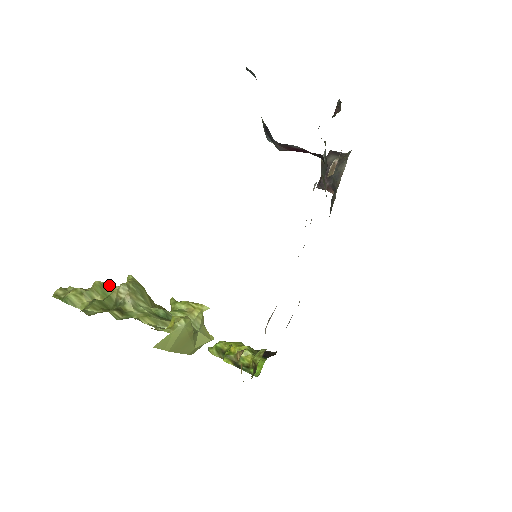
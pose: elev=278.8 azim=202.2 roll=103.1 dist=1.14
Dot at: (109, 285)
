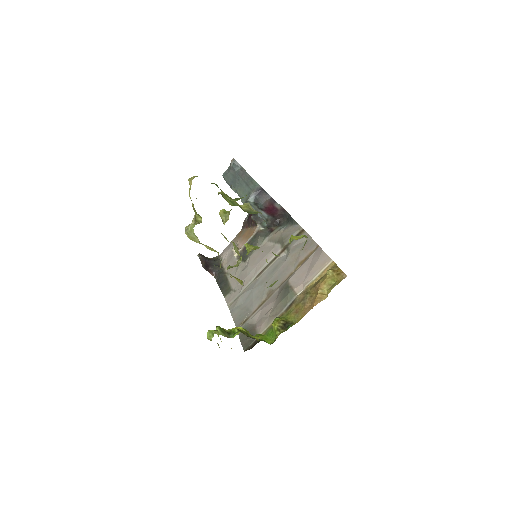
Dot at: occluded
